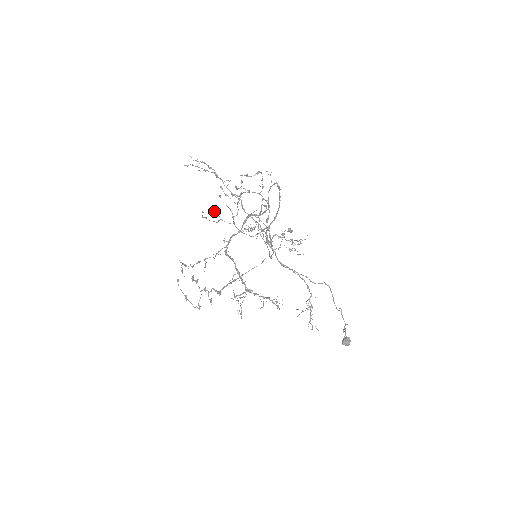
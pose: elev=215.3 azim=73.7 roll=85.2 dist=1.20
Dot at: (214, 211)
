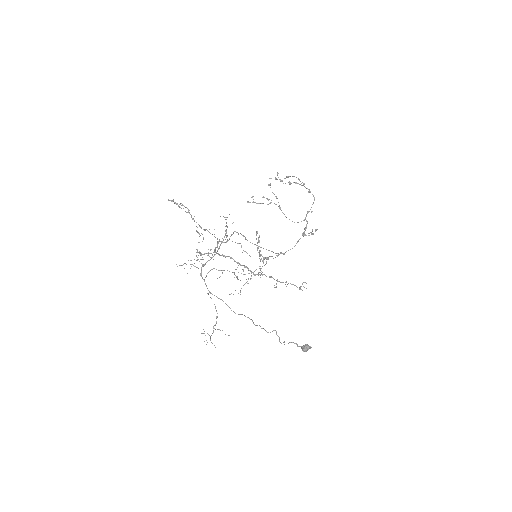
Dot at: (262, 197)
